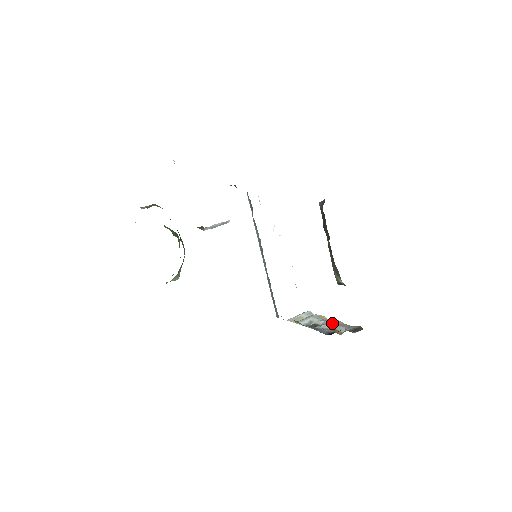
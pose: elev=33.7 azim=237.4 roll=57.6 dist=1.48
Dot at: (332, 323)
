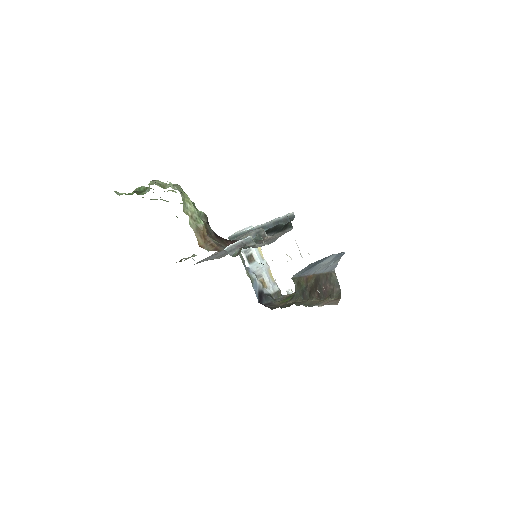
Dot at: (264, 270)
